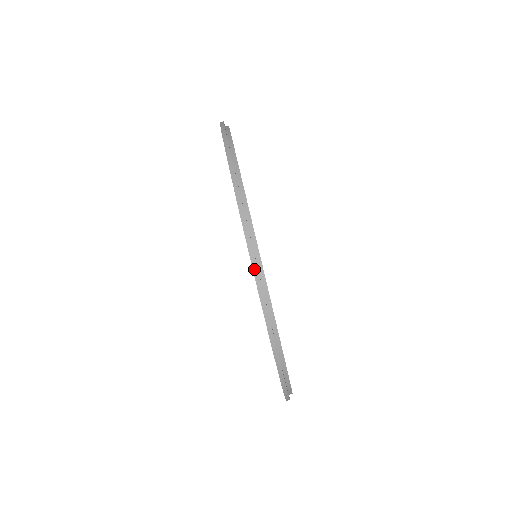
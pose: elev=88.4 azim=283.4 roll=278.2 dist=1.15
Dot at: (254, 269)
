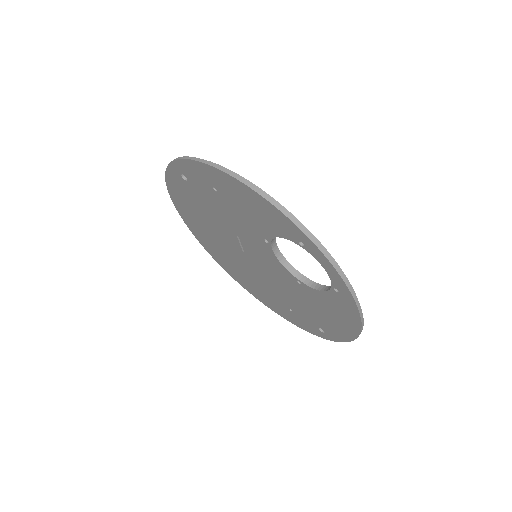
Dot at: (179, 159)
